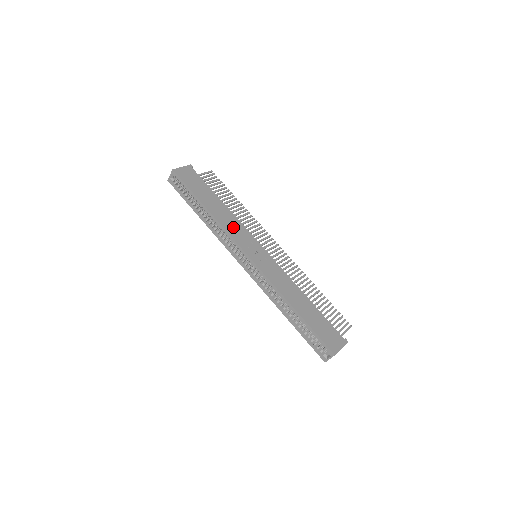
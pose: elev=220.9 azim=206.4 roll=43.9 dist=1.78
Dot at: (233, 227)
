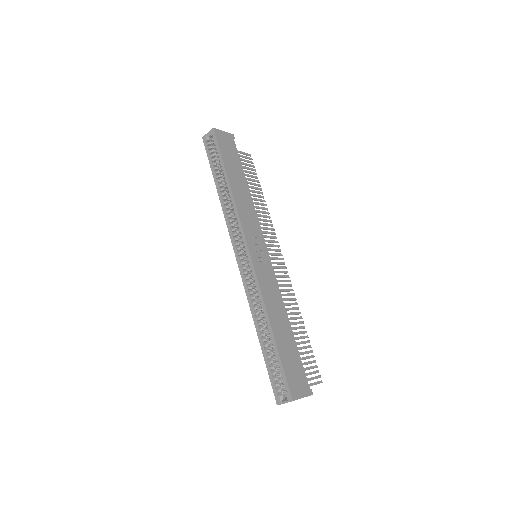
Dot at: (247, 214)
